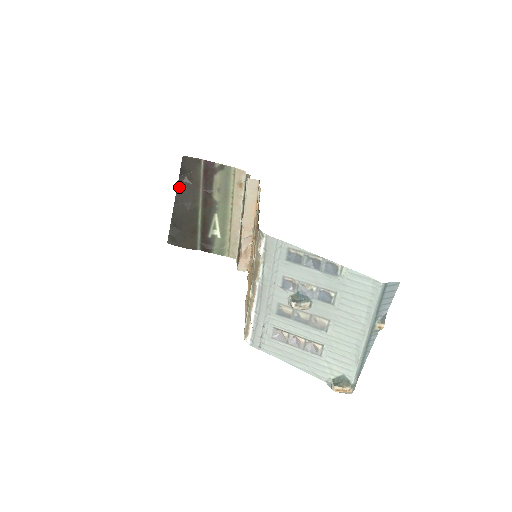
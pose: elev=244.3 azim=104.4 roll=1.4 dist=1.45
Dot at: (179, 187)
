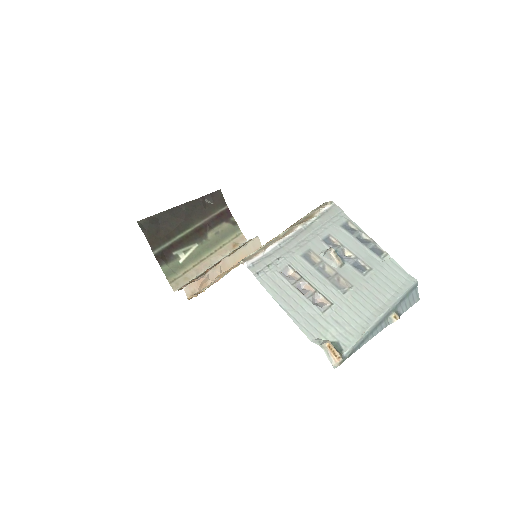
Dot at: (195, 201)
